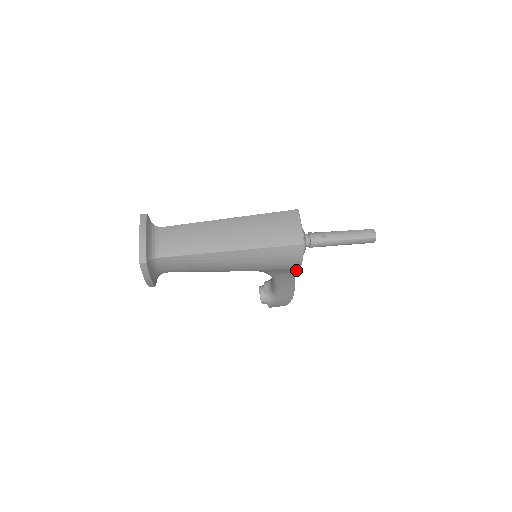
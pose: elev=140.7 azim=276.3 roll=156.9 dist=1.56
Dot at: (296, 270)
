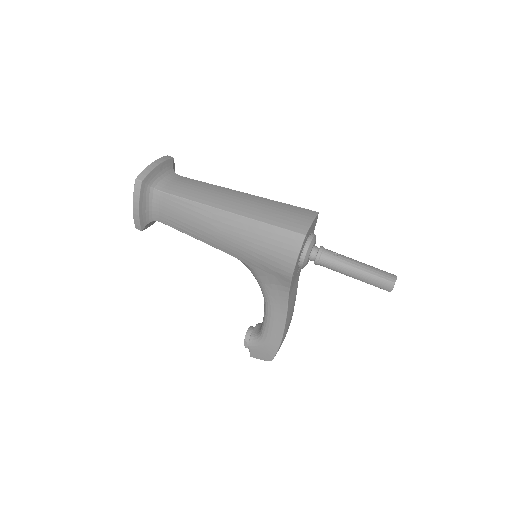
Dot at: (289, 282)
